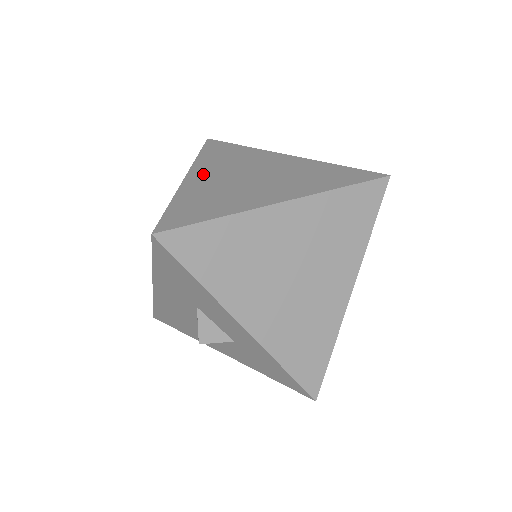
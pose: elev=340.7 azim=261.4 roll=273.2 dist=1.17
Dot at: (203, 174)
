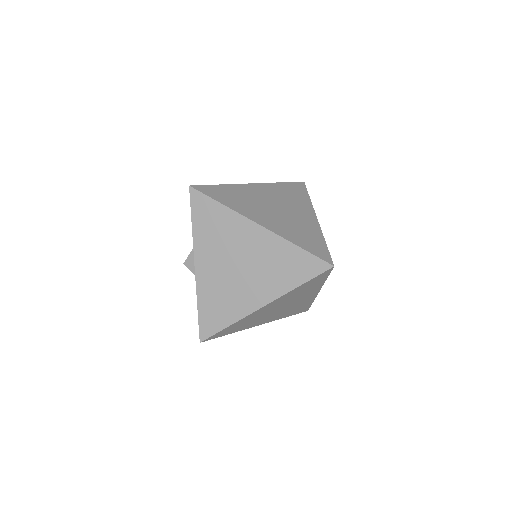
Dot at: (261, 189)
